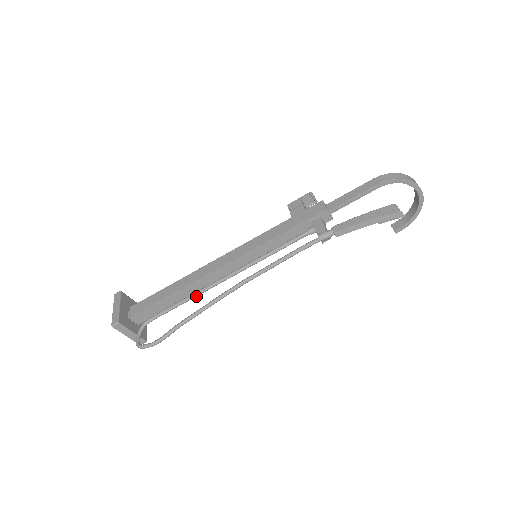
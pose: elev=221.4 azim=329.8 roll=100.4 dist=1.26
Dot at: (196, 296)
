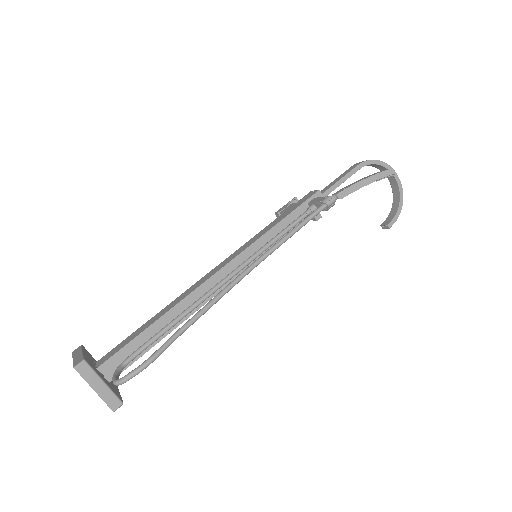
Dot at: (192, 309)
